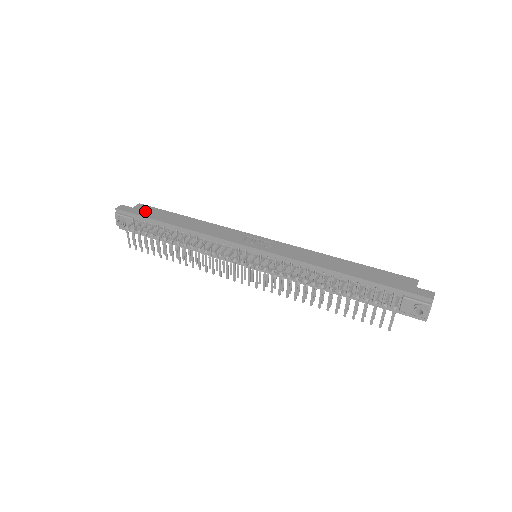
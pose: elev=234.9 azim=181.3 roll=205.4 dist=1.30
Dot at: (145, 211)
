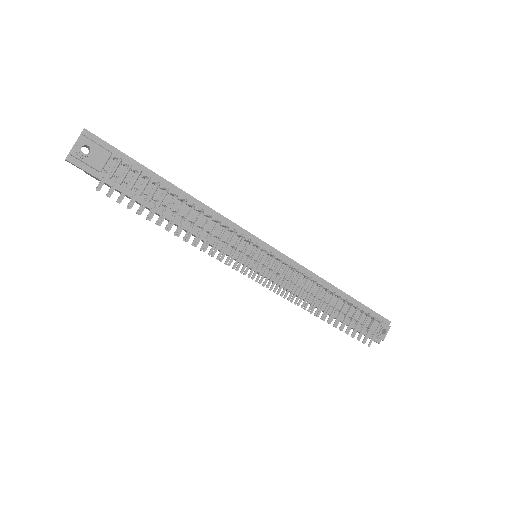
Dot at: occluded
